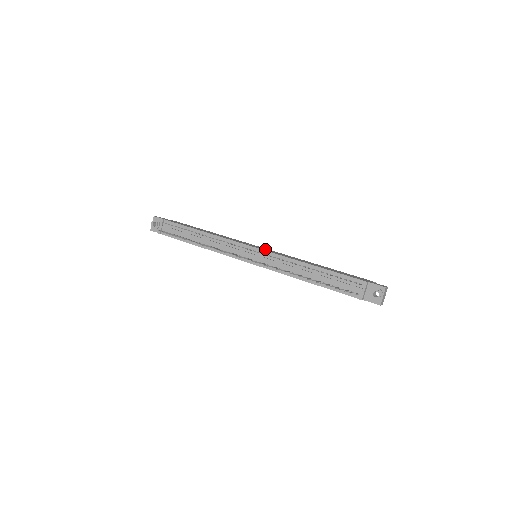
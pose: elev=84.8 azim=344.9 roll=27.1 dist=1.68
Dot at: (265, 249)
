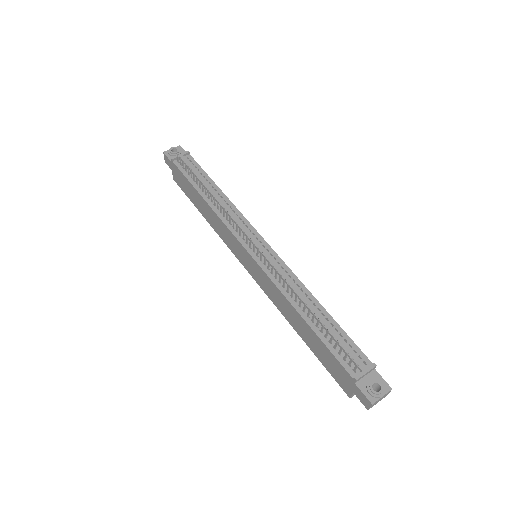
Dot at: occluded
